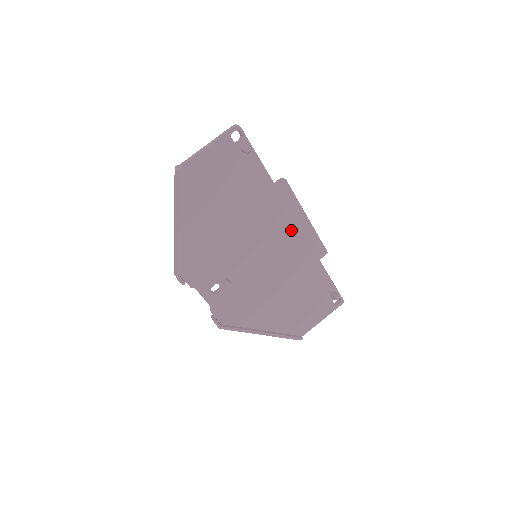
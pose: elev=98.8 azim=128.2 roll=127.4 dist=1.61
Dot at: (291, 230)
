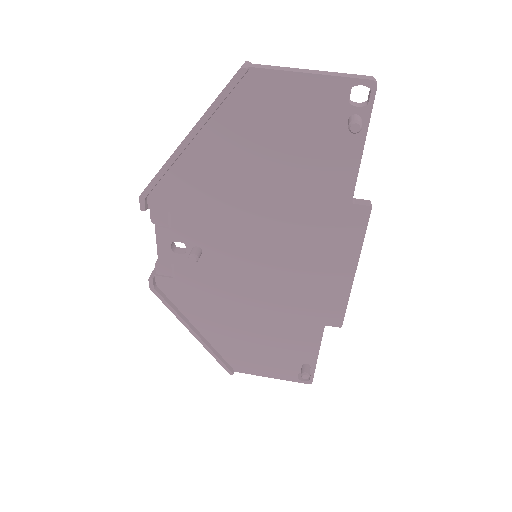
Dot at: (322, 268)
